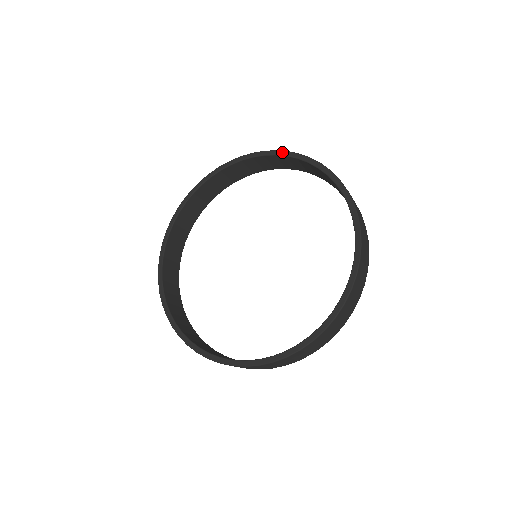
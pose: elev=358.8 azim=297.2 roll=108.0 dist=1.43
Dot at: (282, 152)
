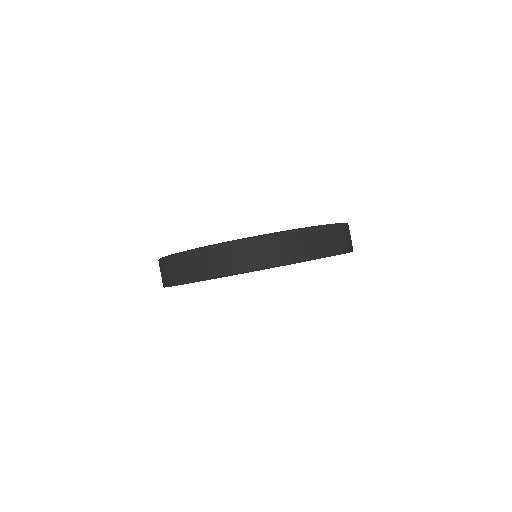
Dot at: occluded
